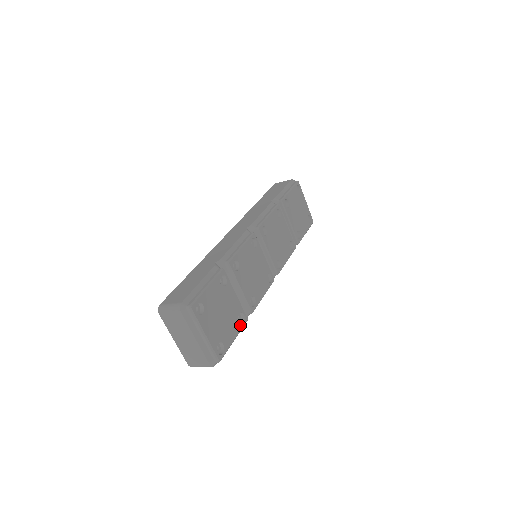
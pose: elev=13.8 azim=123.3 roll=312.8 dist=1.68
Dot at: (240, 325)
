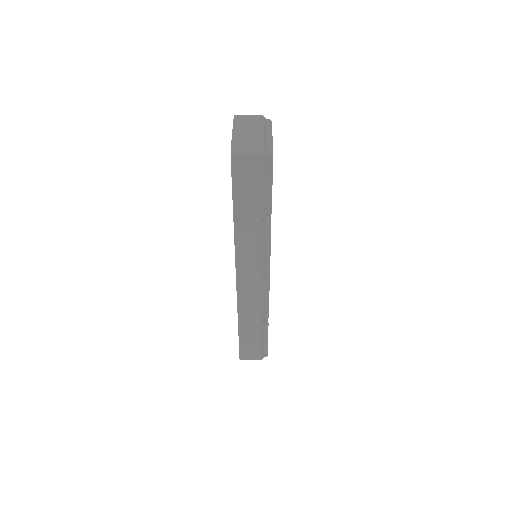
Dot at: occluded
